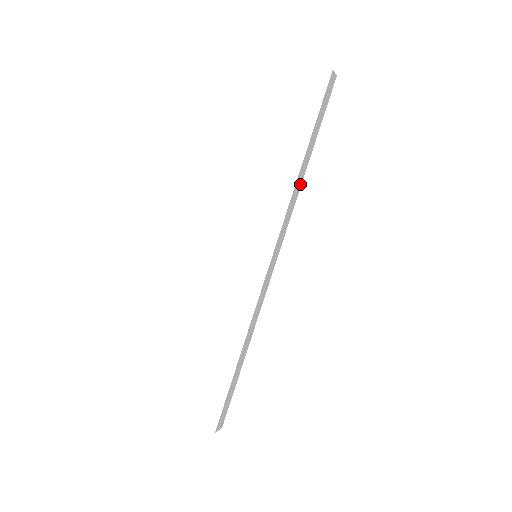
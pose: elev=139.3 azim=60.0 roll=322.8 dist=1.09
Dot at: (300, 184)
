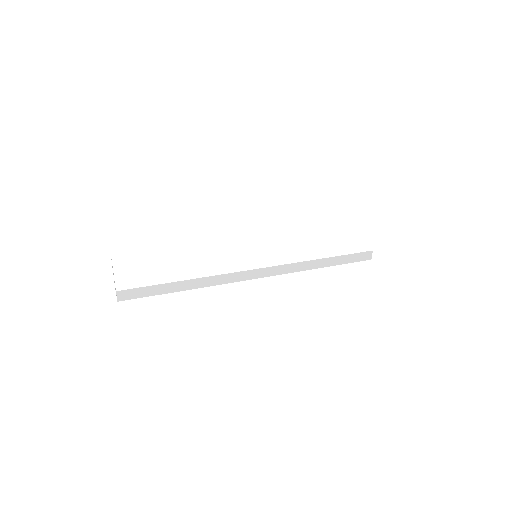
Dot at: (308, 268)
